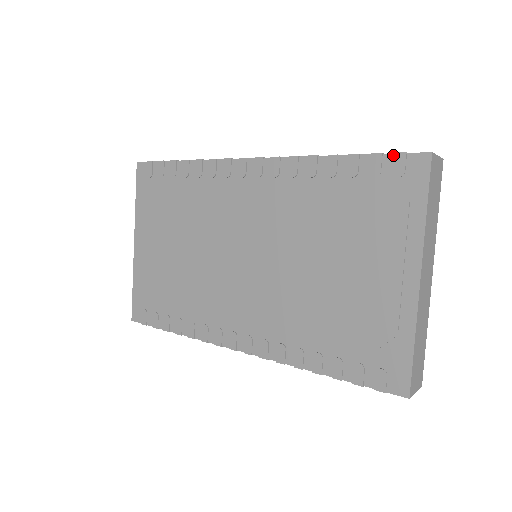
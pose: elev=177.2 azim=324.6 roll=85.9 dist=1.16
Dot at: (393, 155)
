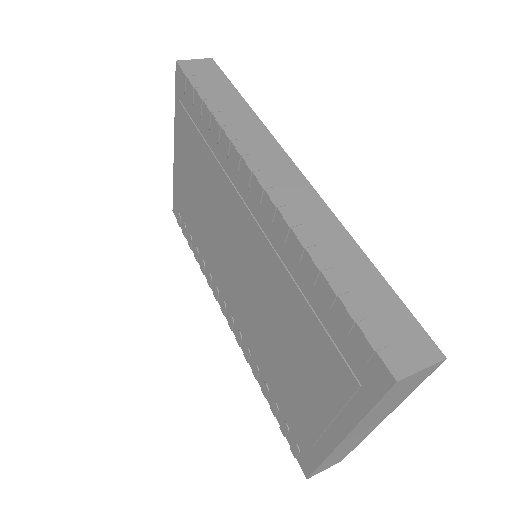
Dot at: (363, 336)
